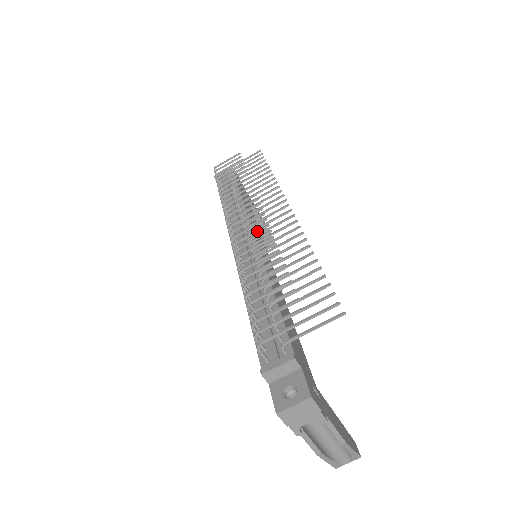
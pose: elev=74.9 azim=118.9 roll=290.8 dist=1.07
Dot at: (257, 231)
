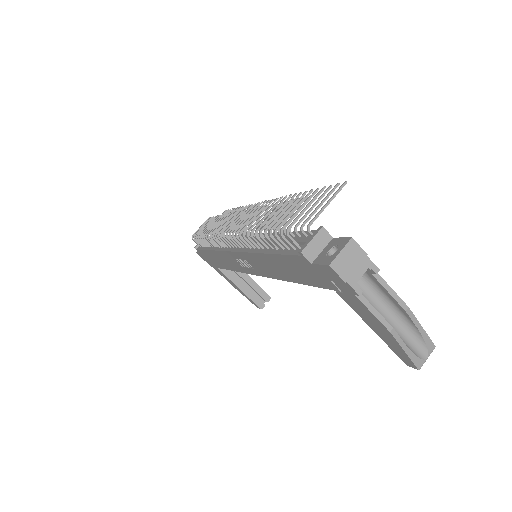
Dot at: (248, 216)
